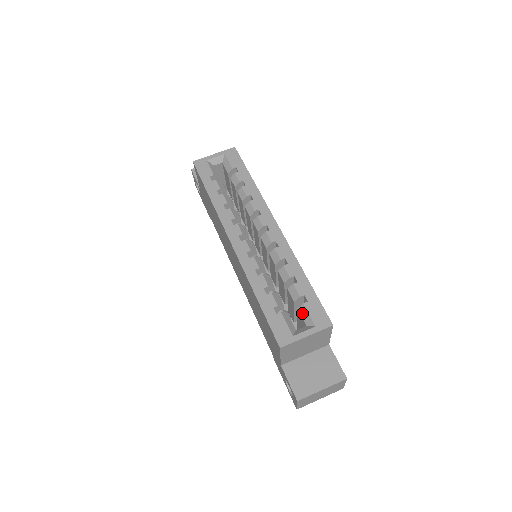
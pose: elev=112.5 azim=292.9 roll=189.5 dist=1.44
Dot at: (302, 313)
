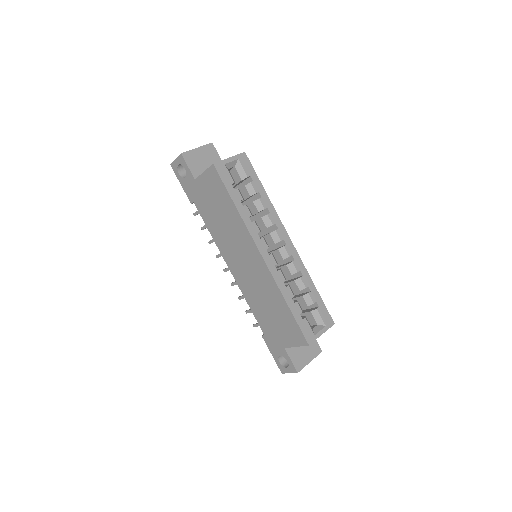
Dot at: (315, 315)
